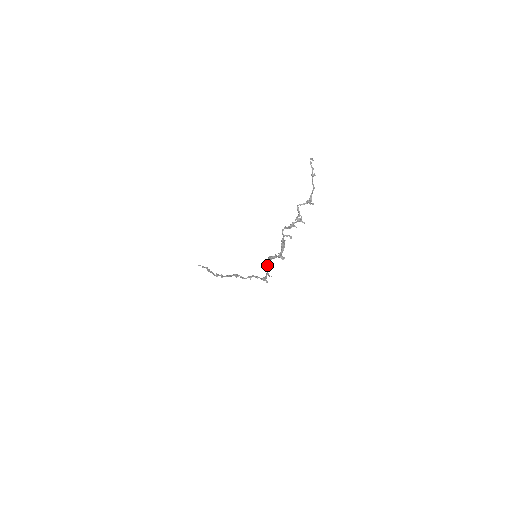
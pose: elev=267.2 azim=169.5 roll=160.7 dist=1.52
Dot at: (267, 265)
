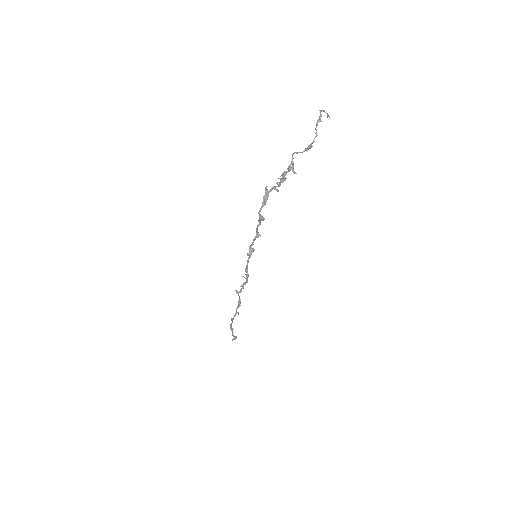
Dot at: (252, 243)
